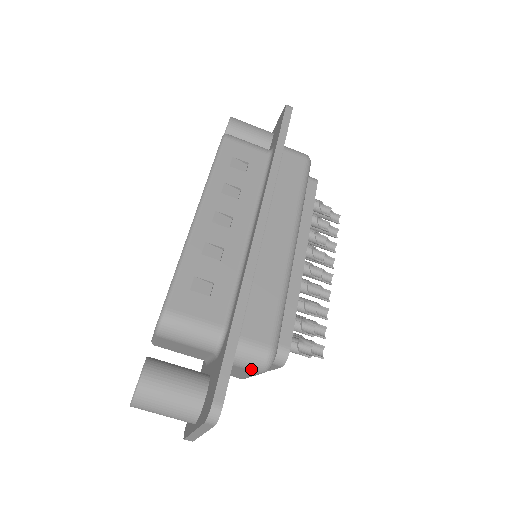
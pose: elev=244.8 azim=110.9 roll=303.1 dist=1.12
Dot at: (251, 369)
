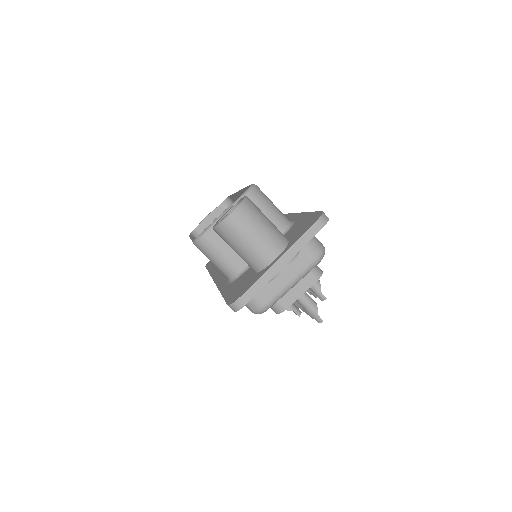
Dot at: (310, 252)
